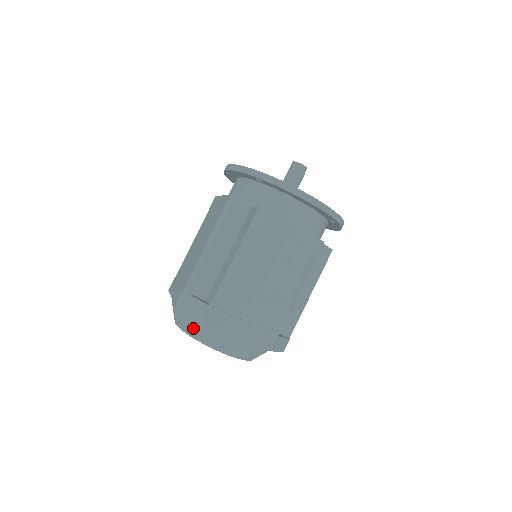
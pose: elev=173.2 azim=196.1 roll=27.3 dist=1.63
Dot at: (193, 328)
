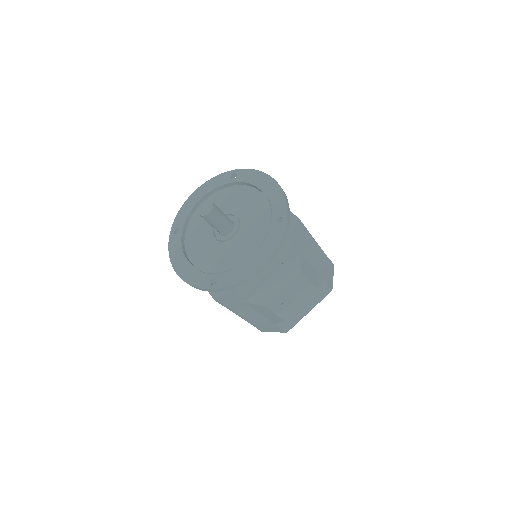
Dot at: occluded
